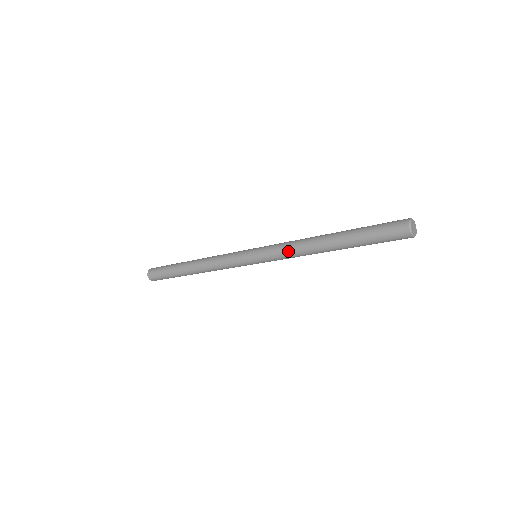
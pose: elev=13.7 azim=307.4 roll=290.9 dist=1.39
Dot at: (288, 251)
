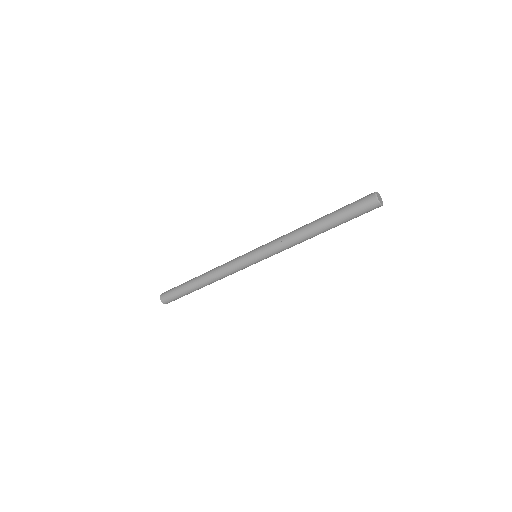
Dot at: (284, 245)
